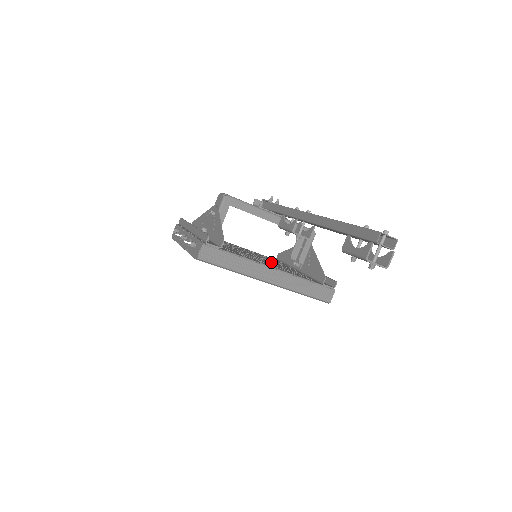
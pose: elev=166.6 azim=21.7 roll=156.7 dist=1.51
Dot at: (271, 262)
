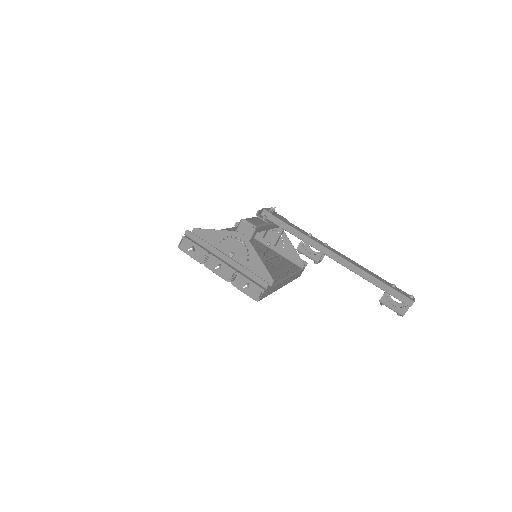
Dot at: (261, 254)
